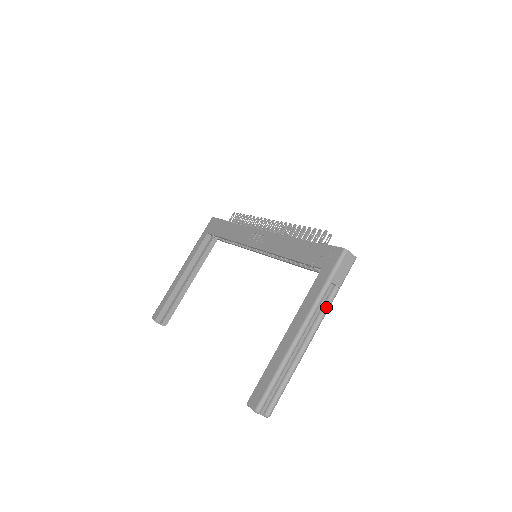
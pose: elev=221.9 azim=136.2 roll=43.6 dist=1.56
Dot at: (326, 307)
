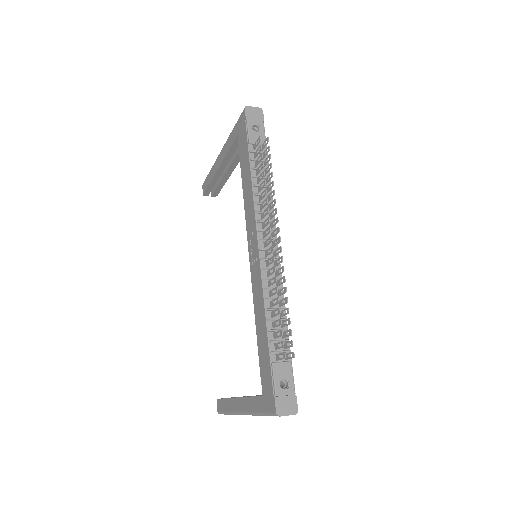
Dot at: occluded
